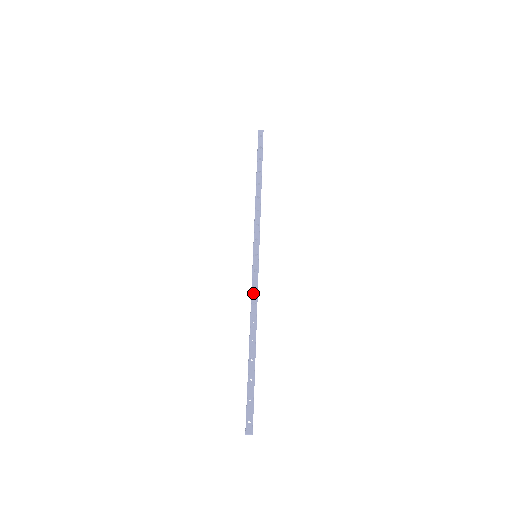
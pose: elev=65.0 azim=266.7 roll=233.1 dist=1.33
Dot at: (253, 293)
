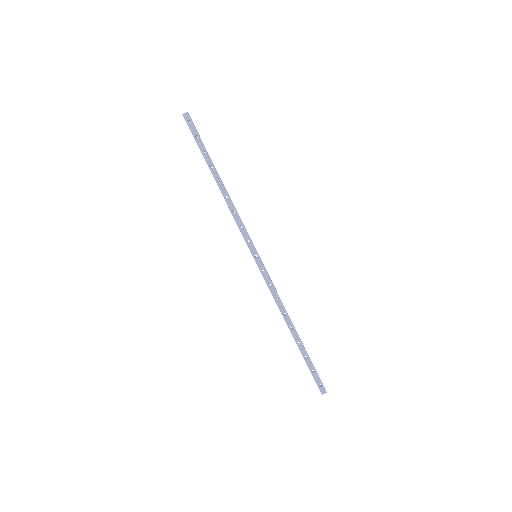
Dot at: (272, 292)
